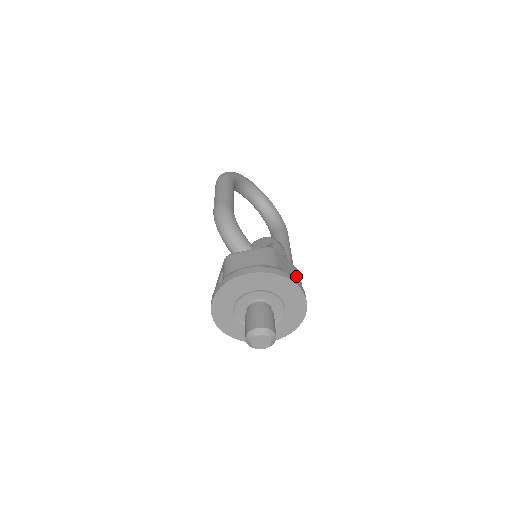
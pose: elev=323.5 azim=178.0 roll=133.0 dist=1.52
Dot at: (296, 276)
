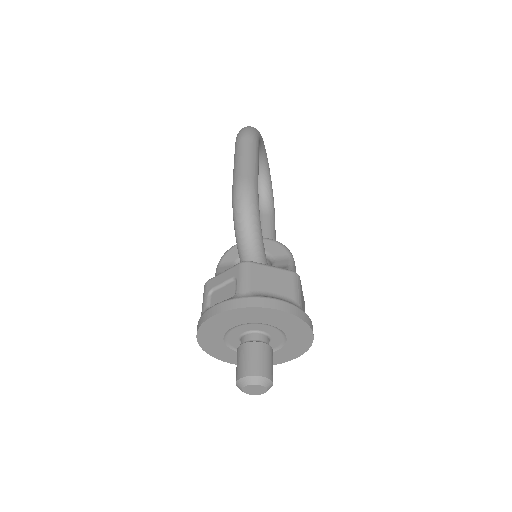
Dot at: occluded
